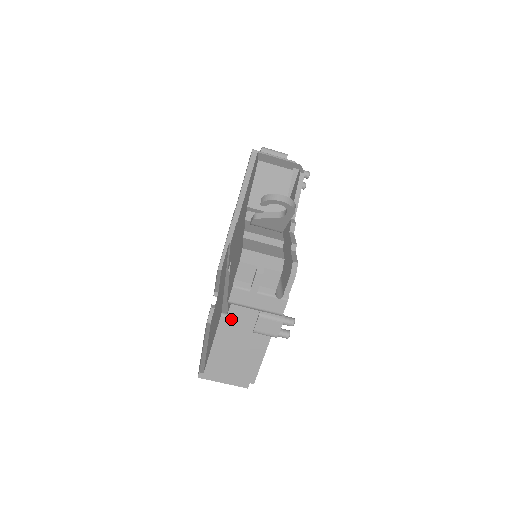
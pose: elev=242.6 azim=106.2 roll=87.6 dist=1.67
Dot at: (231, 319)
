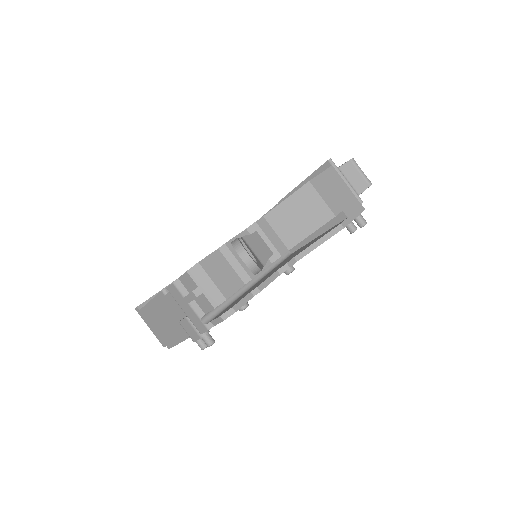
Dot at: (168, 299)
